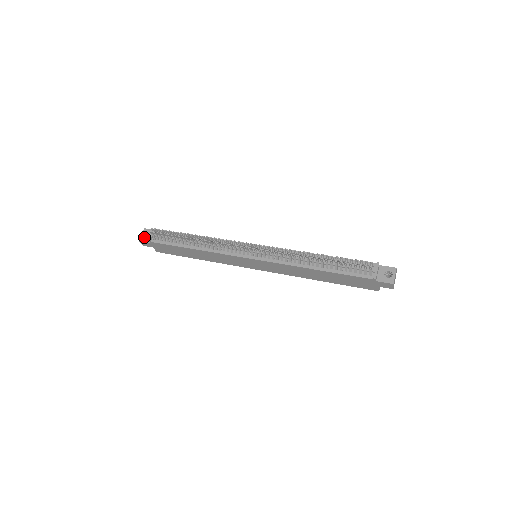
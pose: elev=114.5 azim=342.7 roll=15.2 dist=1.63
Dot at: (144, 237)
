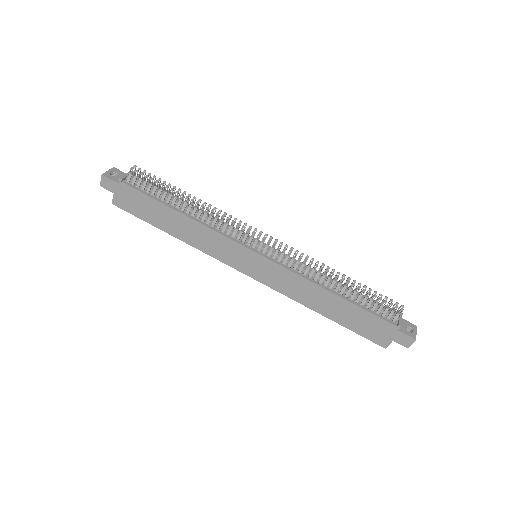
Dot at: (111, 174)
